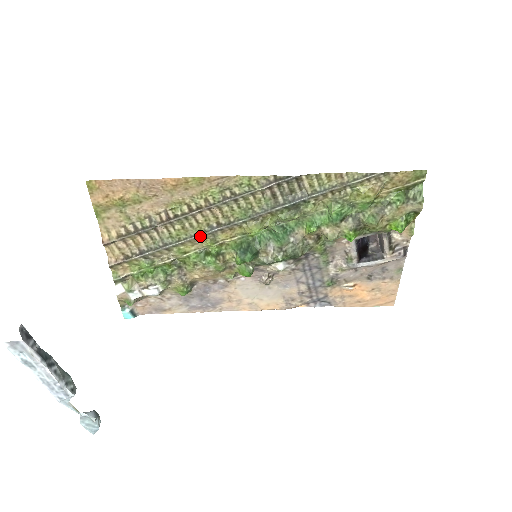
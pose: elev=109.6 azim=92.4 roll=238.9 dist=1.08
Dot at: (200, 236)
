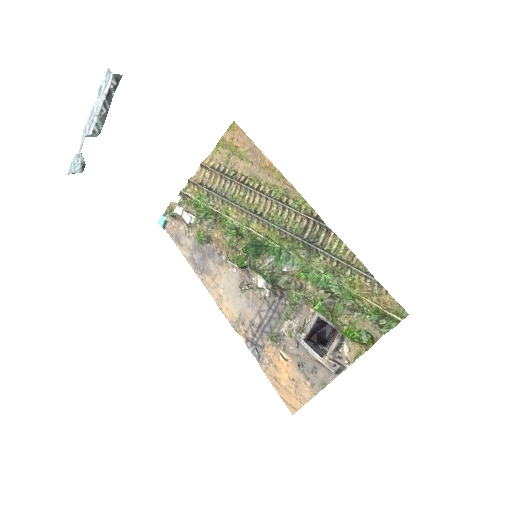
Dot at: (245, 211)
